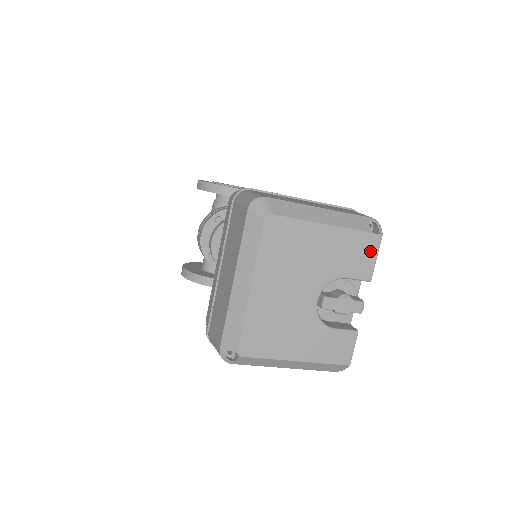
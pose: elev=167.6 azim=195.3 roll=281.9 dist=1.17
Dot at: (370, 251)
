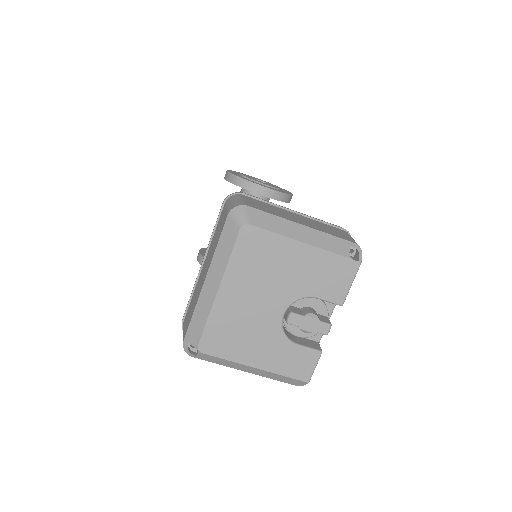
Dot at: (345, 276)
